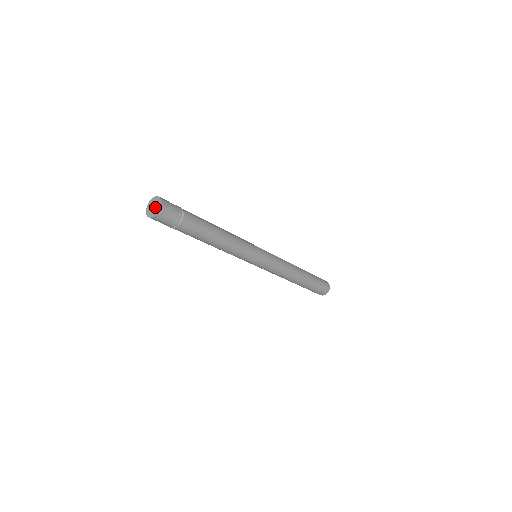
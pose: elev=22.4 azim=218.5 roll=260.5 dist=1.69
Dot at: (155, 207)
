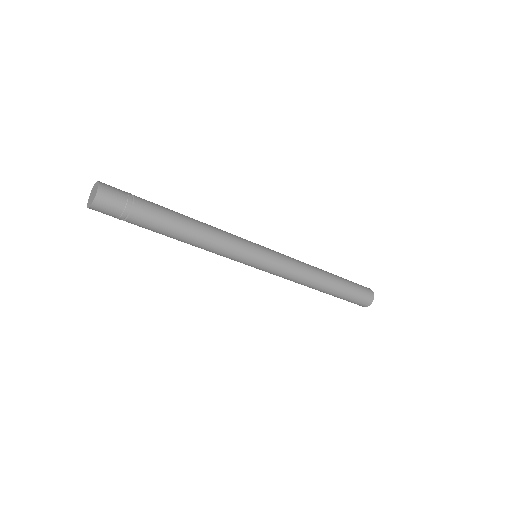
Dot at: (92, 197)
